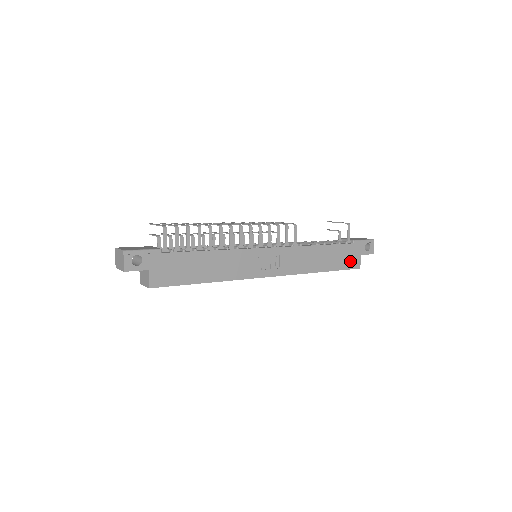
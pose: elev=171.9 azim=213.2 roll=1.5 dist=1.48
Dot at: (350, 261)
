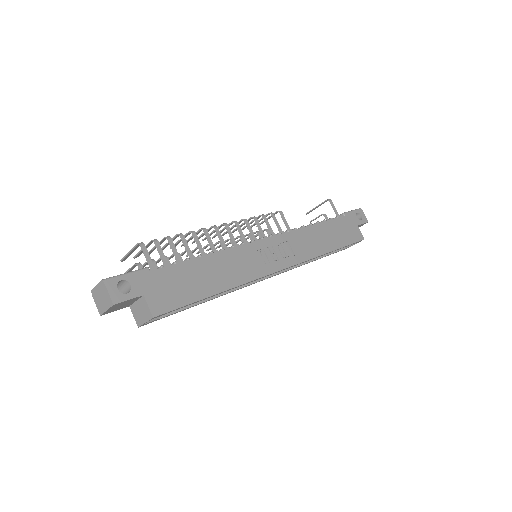
Dot at: (351, 234)
